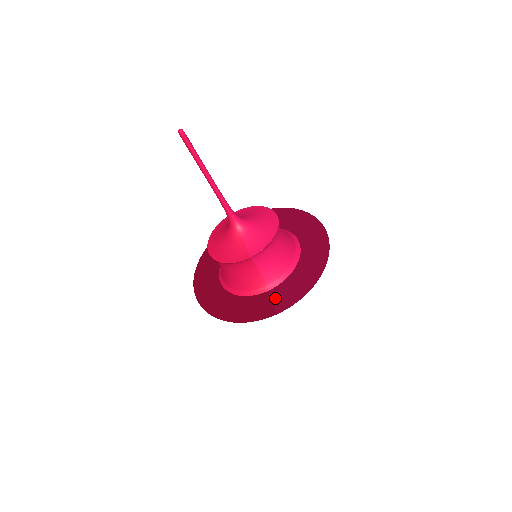
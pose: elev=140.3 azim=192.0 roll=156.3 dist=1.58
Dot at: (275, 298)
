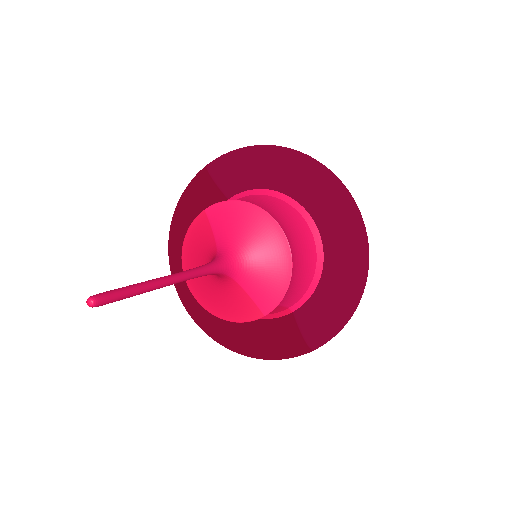
Dot at: (309, 336)
